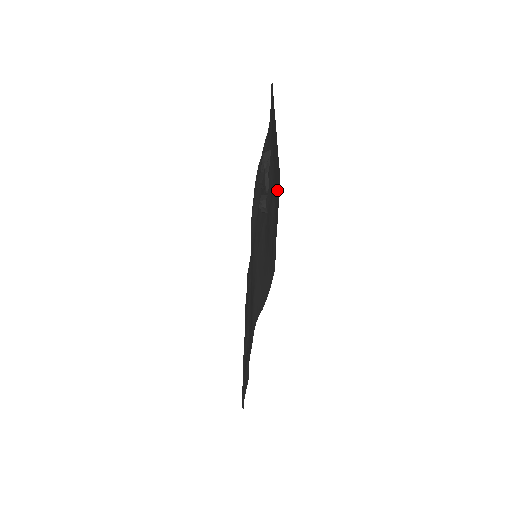
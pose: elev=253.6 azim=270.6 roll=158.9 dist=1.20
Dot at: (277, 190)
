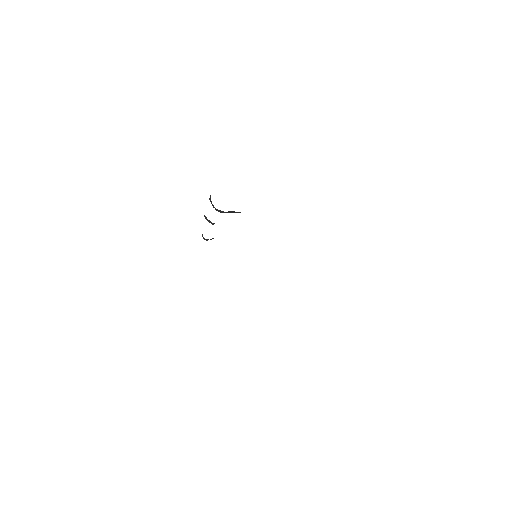
Dot at: occluded
